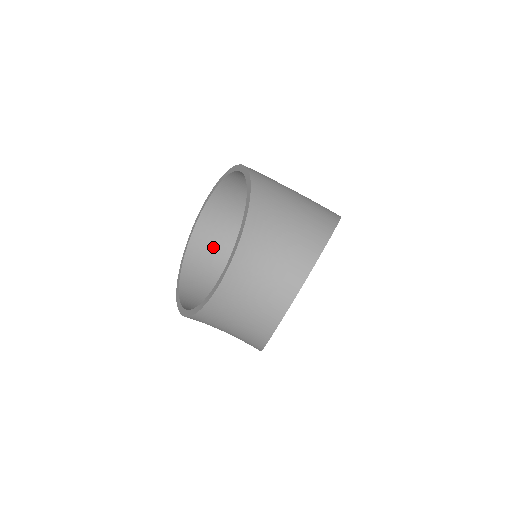
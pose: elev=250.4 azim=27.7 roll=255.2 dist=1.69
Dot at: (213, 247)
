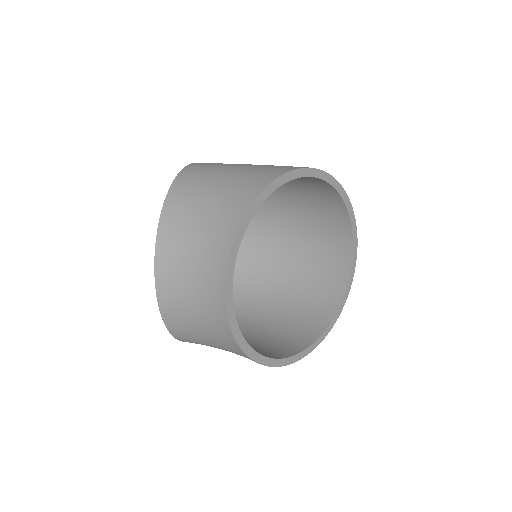
Dot at: (248, 267)
